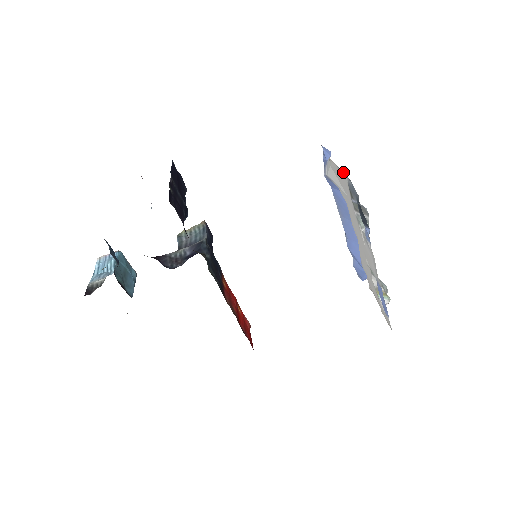
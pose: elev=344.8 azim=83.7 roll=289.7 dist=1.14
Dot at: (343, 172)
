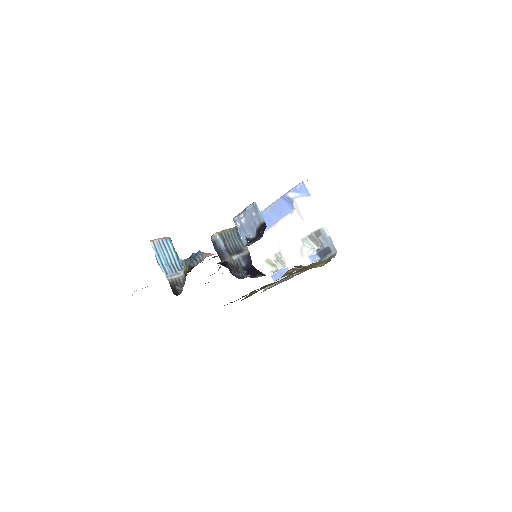
Dot at: occluded
